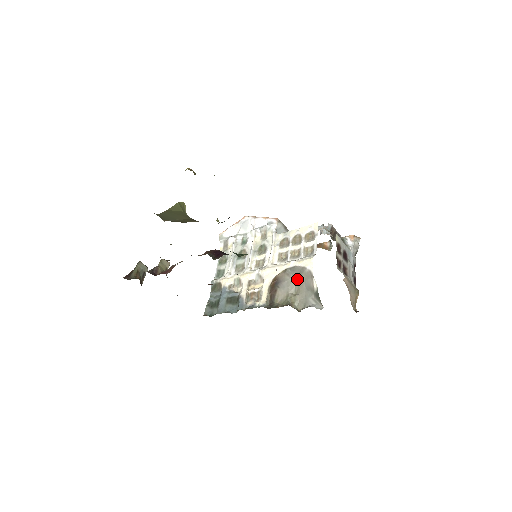
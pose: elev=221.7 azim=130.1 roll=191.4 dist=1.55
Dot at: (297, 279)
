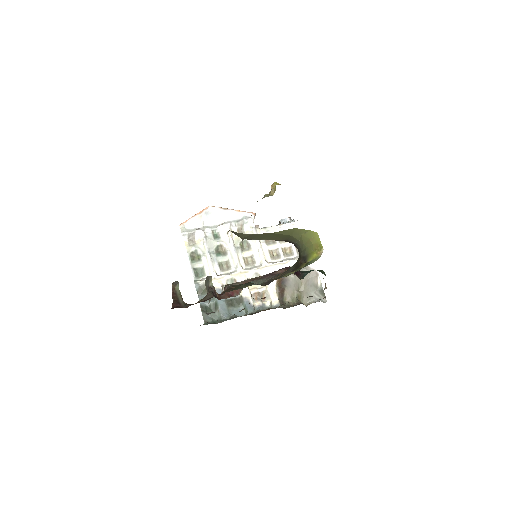
Dot at: occluded
